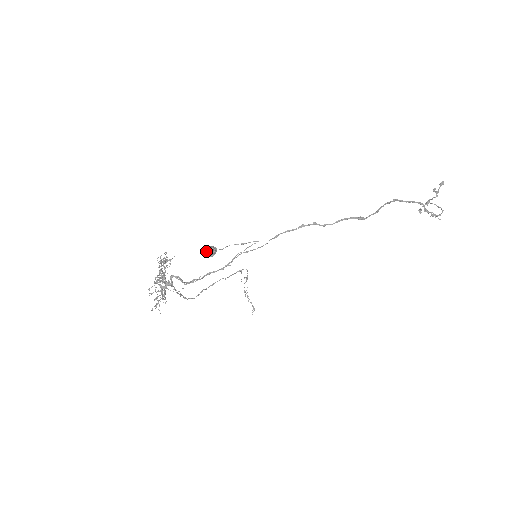
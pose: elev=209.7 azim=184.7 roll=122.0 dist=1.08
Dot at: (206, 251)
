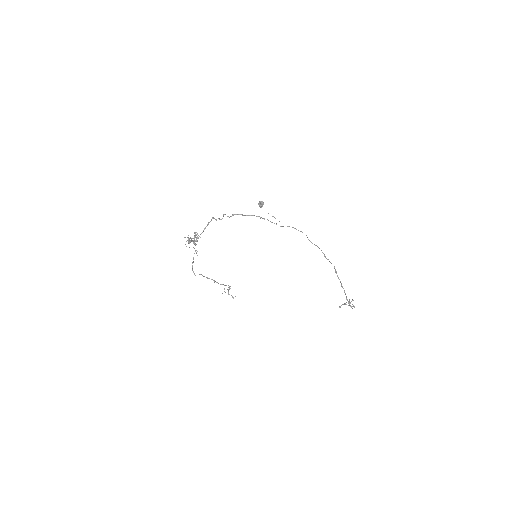
Dot at: (260, 201)
